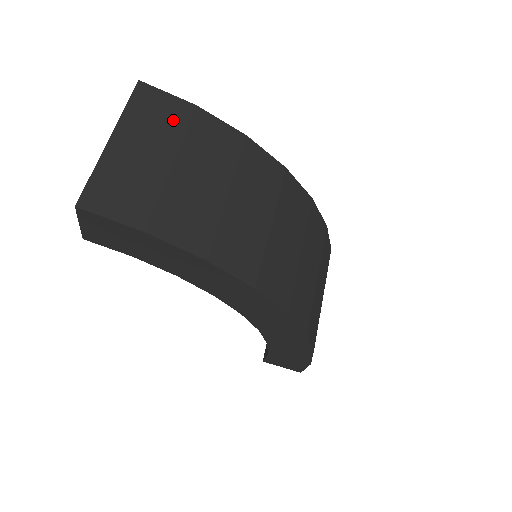
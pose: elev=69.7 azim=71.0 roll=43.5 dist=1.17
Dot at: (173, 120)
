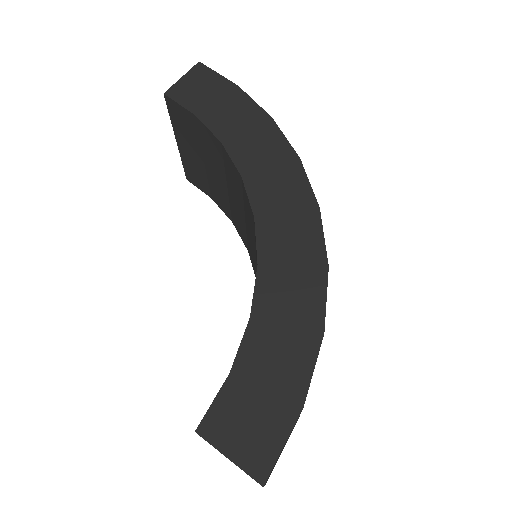
Dot at: occluded
